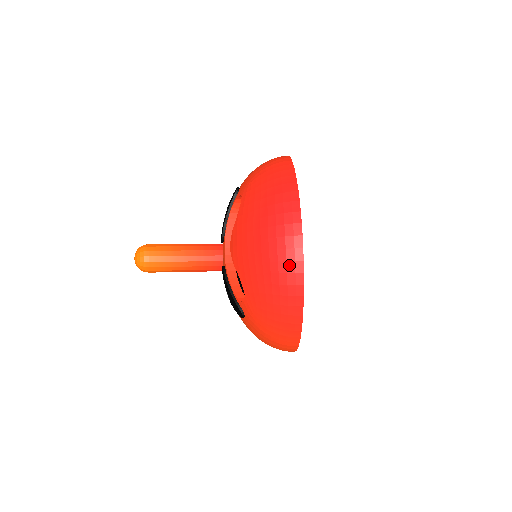
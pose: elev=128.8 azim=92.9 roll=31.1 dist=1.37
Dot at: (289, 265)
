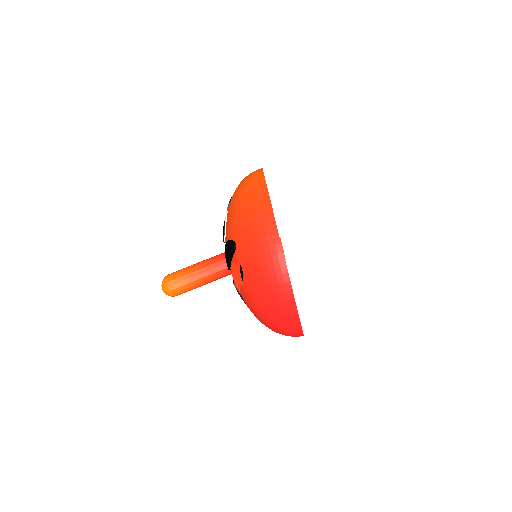
Dot at: (292, 331)
